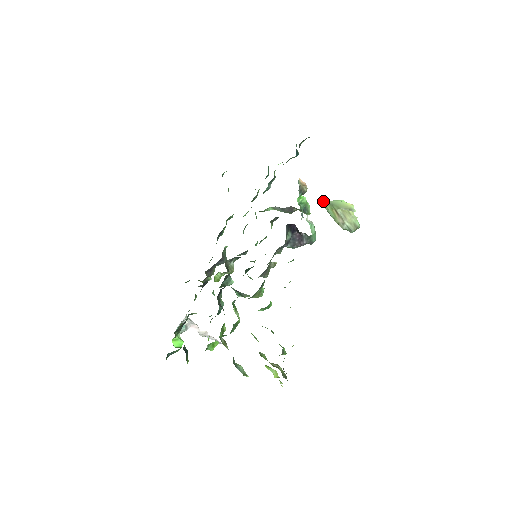
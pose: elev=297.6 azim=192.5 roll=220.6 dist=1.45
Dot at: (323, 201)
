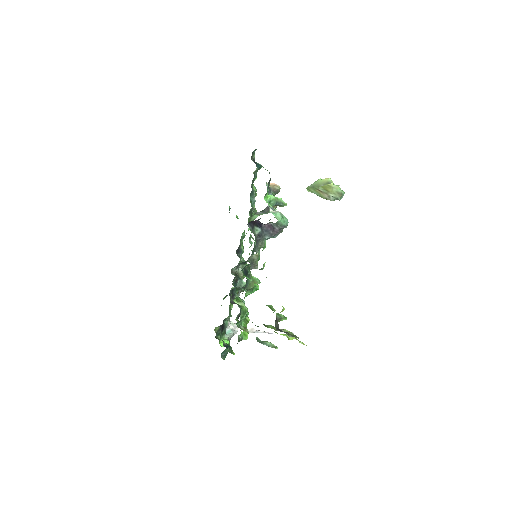
Dot at: (306, 188)
